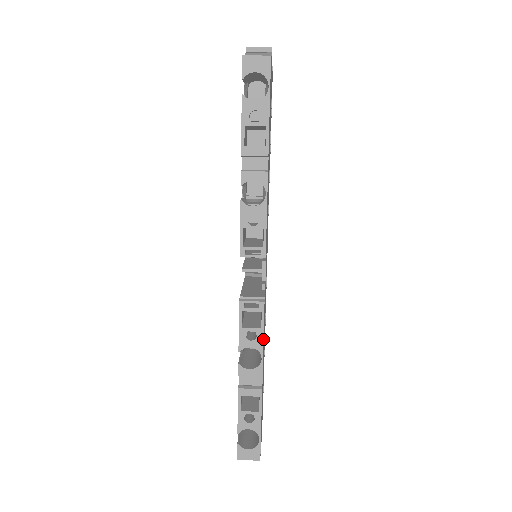
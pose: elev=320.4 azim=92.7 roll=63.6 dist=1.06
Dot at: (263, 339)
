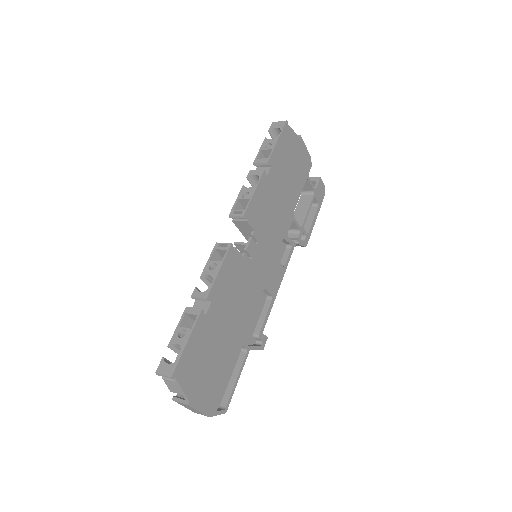
Dot at: (220, 269)
